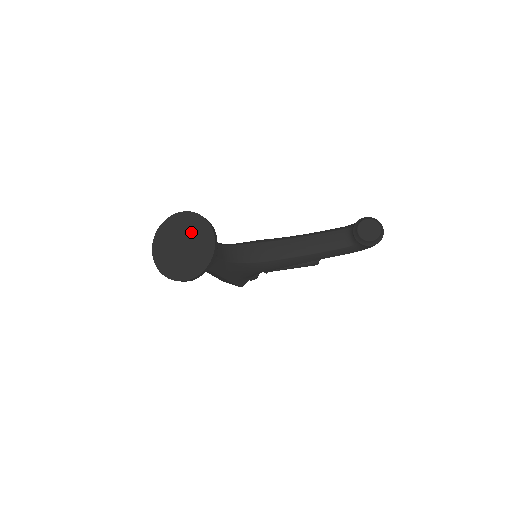
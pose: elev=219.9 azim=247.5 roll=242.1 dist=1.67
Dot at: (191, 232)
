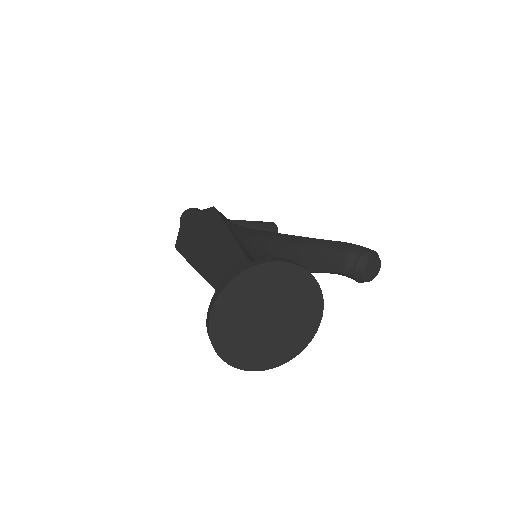
Dot at: (292, 303)
